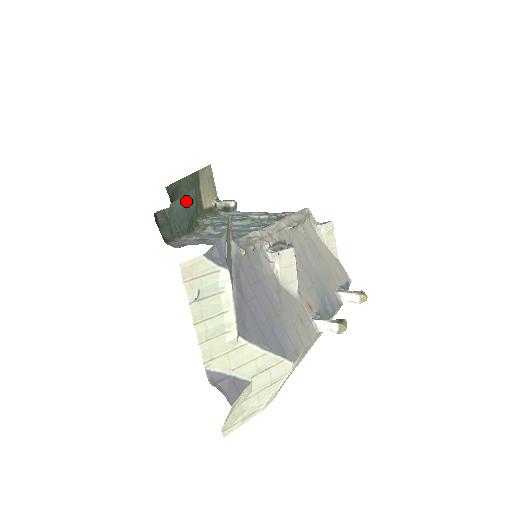
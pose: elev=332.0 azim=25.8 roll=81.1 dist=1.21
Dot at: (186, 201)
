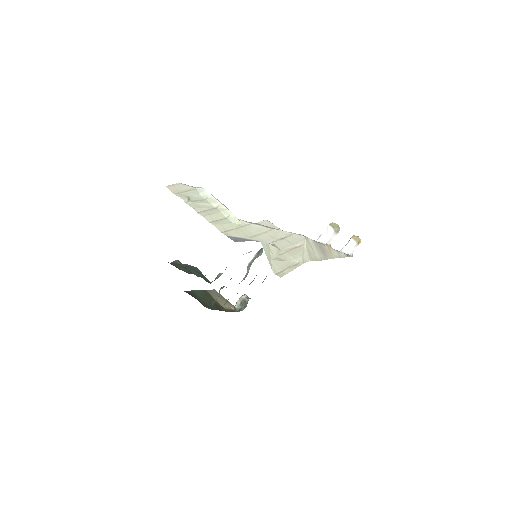
Dot at: (193, 268)
